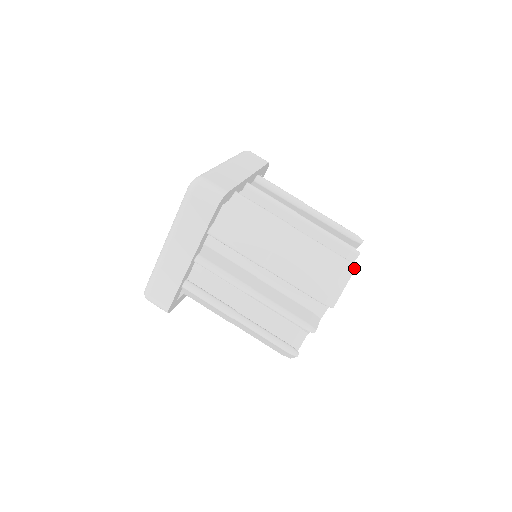
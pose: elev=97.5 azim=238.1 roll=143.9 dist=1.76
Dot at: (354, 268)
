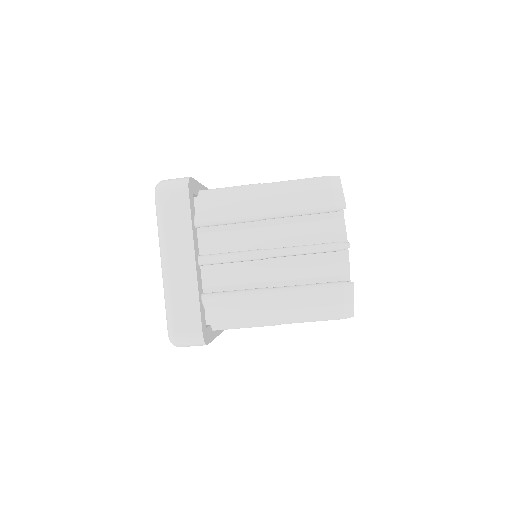
Dot at: (352, 287)
